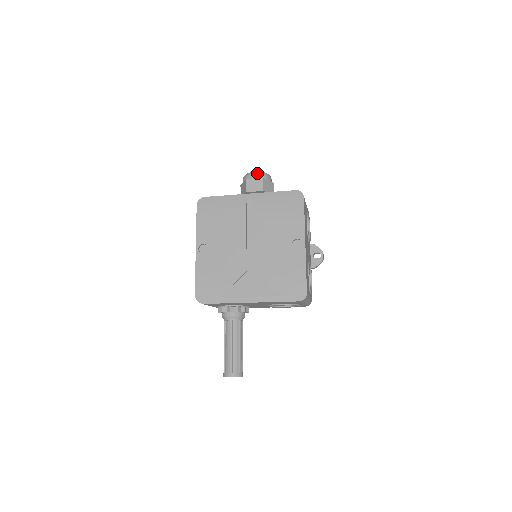
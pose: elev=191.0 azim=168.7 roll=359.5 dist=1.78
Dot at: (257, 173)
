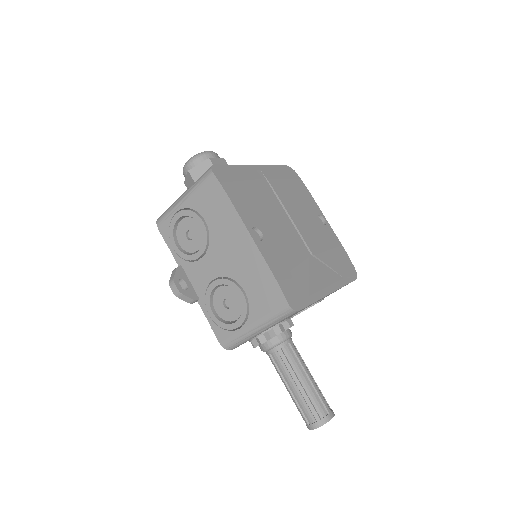
Dot at: (214, 152)
